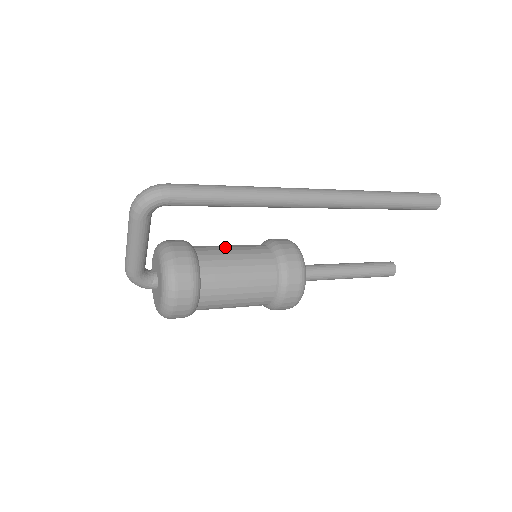
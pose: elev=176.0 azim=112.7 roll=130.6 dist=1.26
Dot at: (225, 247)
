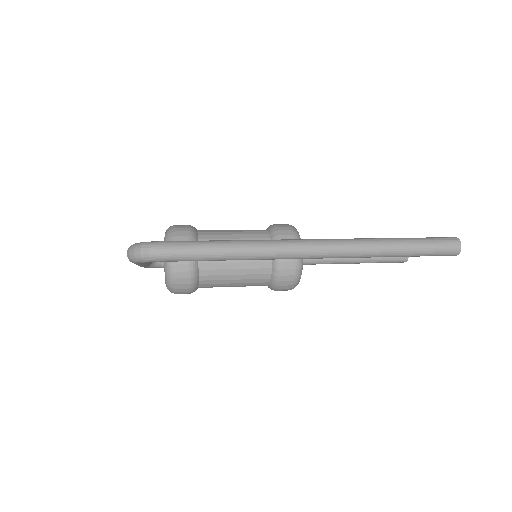
Dot at: occluded
